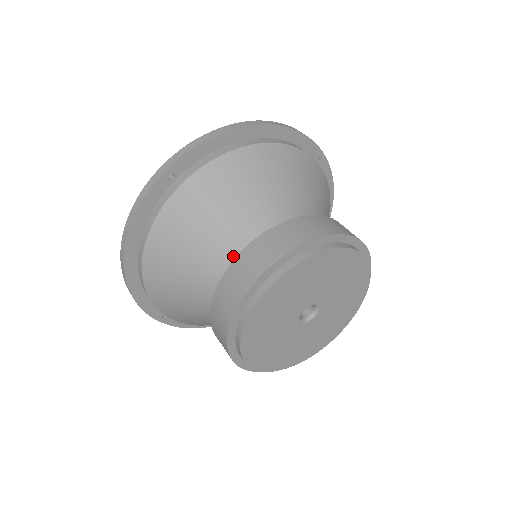
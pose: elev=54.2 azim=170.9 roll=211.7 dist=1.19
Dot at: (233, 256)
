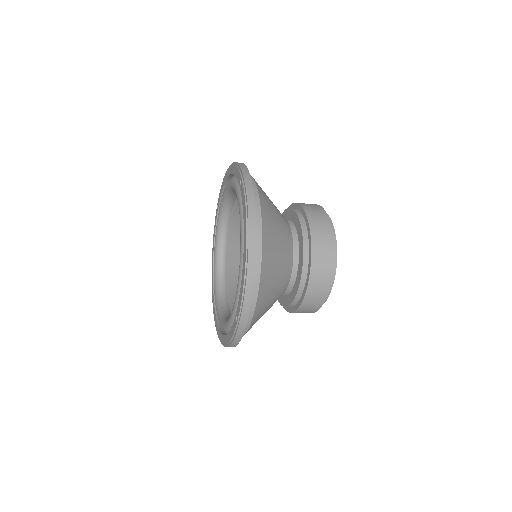
Dot at: occluded
